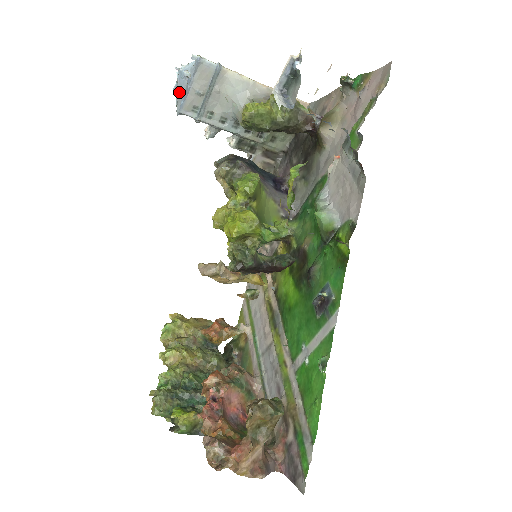
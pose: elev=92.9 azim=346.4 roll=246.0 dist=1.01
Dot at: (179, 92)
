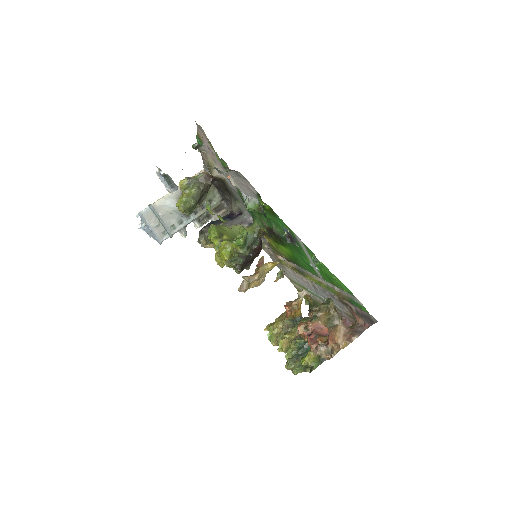
Dot at: (151, 236)
